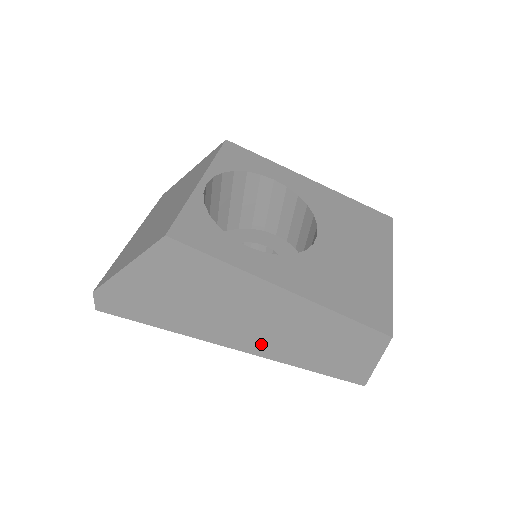
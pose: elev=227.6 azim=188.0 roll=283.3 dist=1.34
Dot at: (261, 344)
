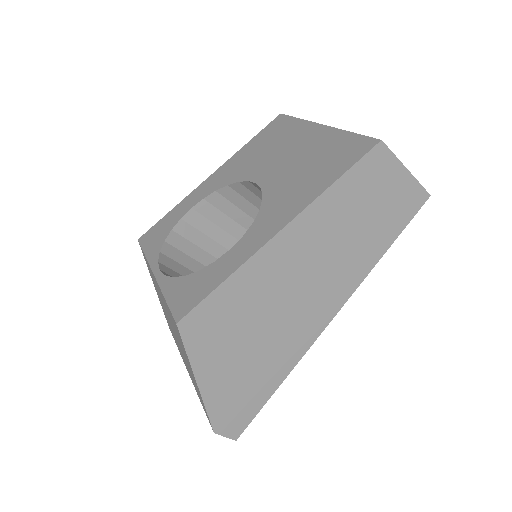
Dot at: (340, 283)
